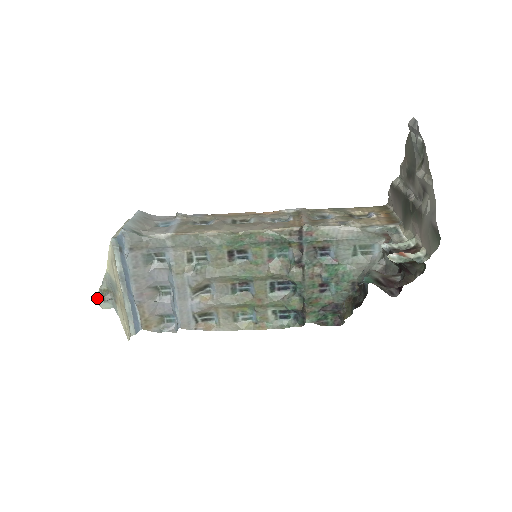
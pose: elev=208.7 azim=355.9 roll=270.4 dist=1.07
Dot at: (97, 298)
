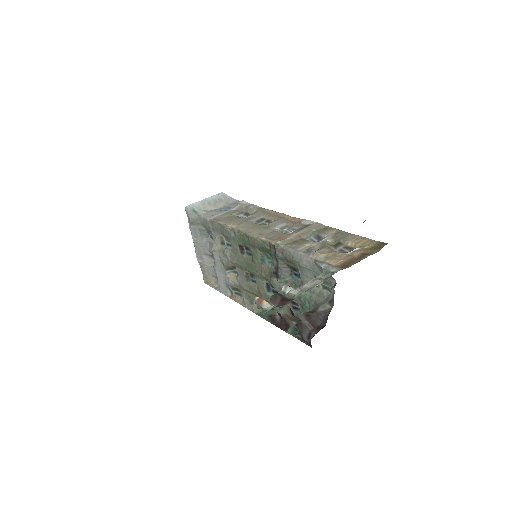
Dot at: occluded
